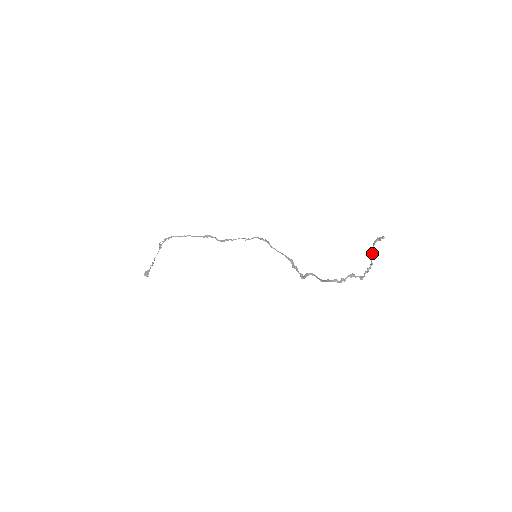
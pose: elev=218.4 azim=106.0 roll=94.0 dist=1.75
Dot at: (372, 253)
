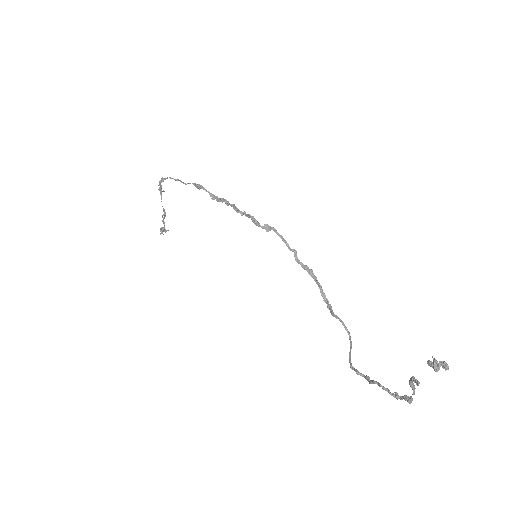
Dot at: (411, 387)
